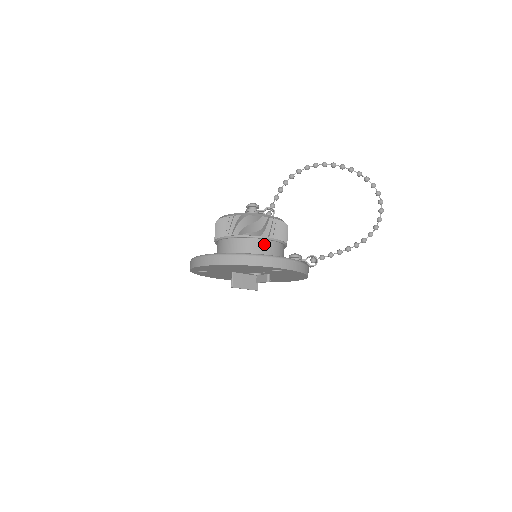
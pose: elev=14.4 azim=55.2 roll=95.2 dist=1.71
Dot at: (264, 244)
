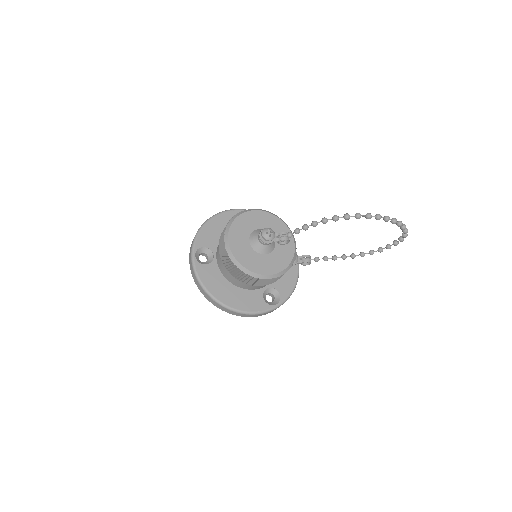
Dot at: occluded
